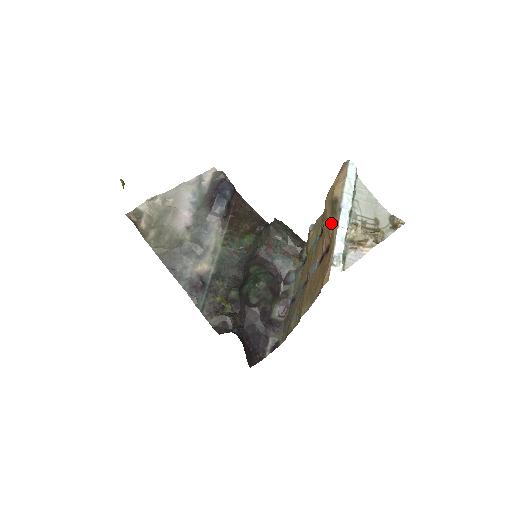
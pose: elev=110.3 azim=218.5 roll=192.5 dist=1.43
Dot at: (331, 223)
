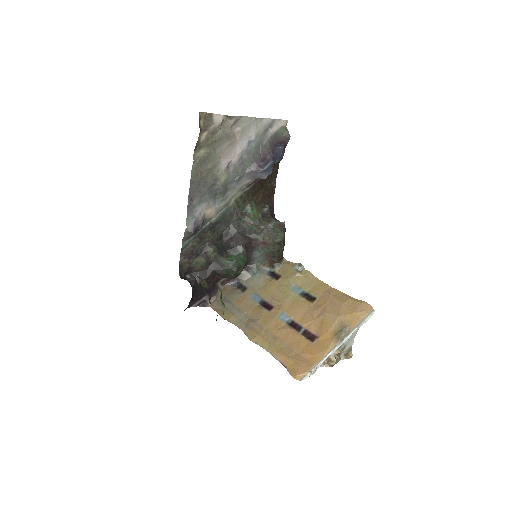
Dot at: (330, 337)
